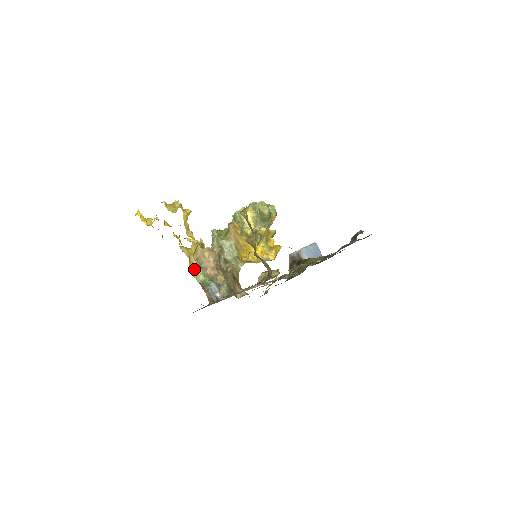
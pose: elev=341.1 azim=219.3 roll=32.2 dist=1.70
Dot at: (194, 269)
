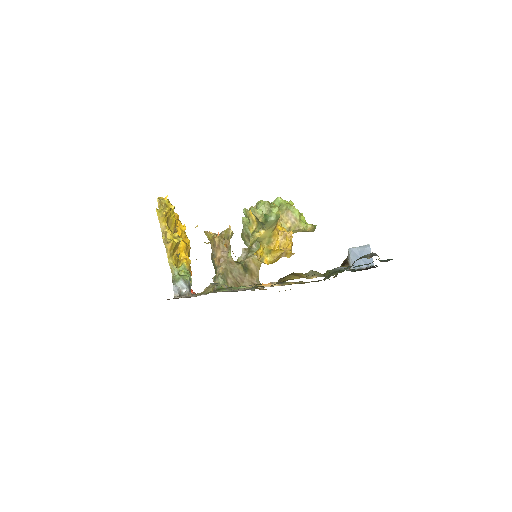
Dot at: (182, 261)
